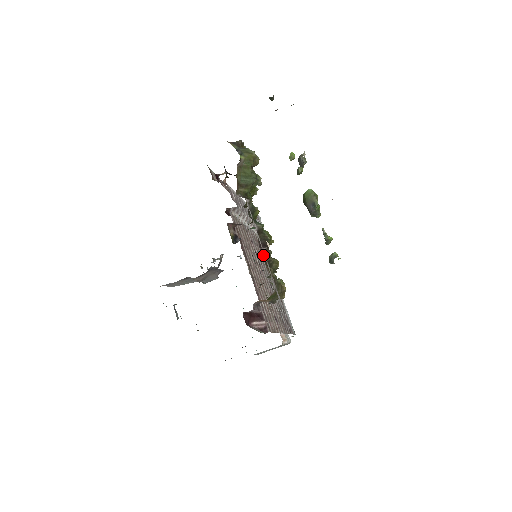
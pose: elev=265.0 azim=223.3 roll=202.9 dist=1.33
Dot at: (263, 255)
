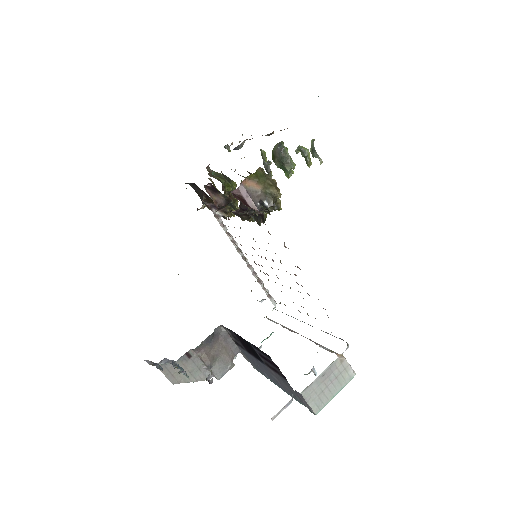
Dot at: occluded
